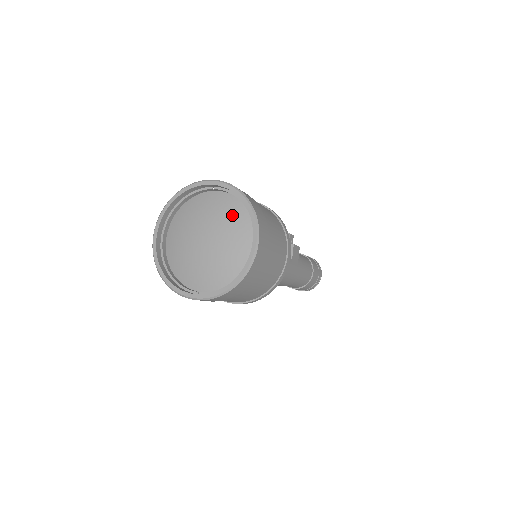
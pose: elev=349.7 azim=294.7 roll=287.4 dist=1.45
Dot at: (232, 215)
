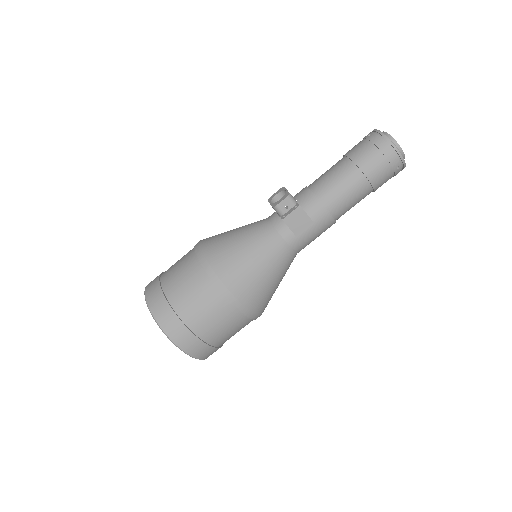
Dot at: occluded
